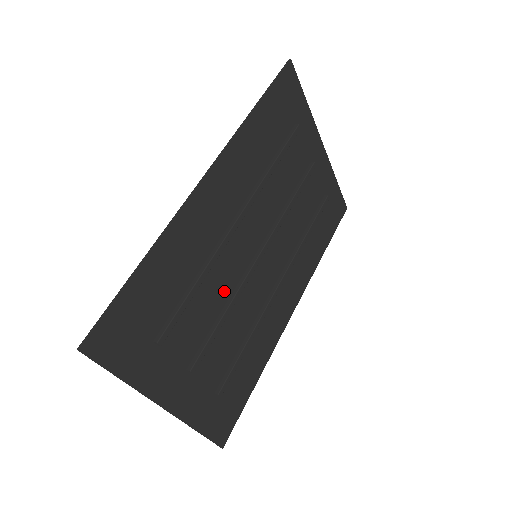
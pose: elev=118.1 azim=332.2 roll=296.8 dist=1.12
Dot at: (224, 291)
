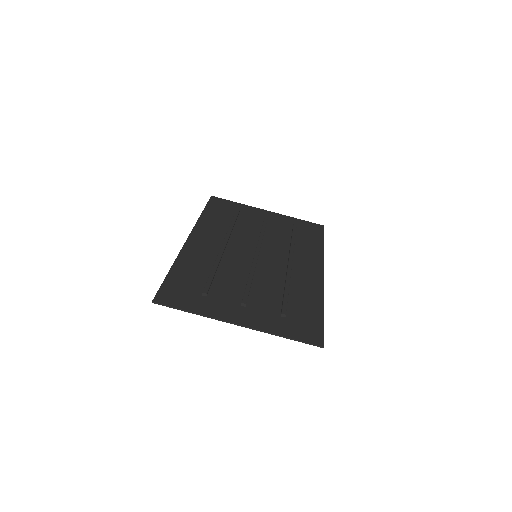
Dot at: (242, 272)
